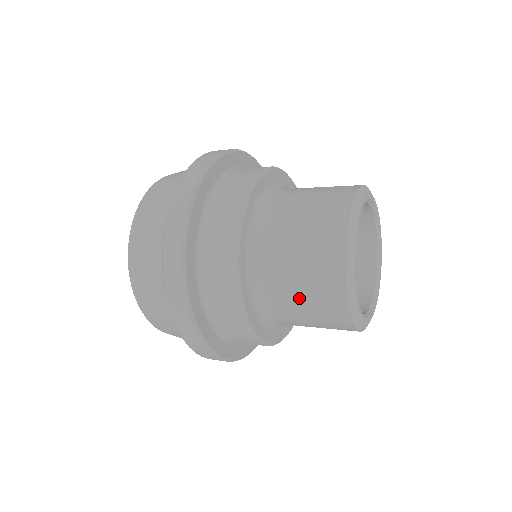
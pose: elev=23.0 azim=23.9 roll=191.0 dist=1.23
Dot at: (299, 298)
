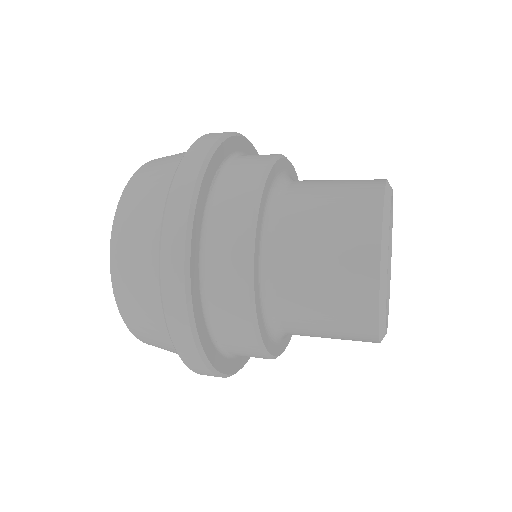
Dot at: (321, 231)
